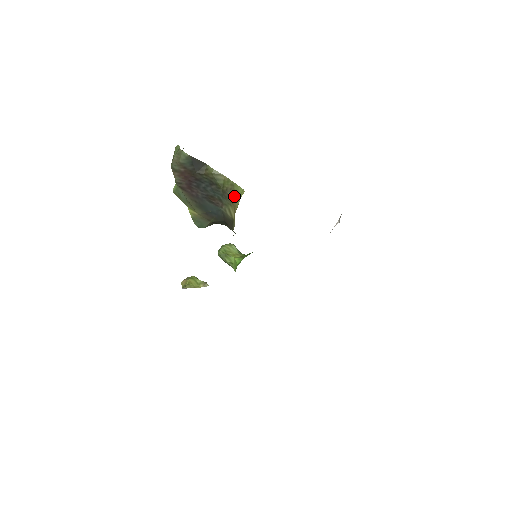
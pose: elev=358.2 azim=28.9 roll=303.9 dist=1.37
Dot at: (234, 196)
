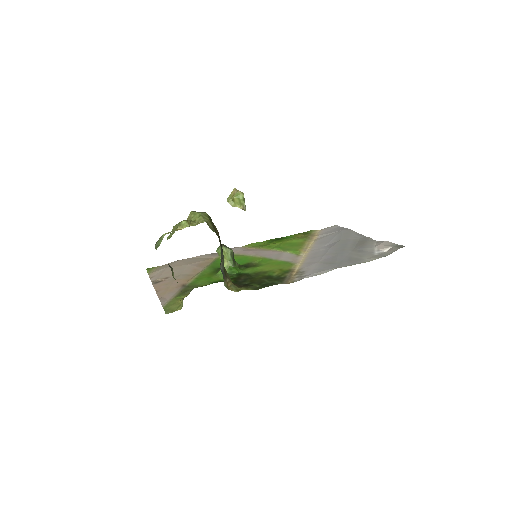
Dot at: occluded
